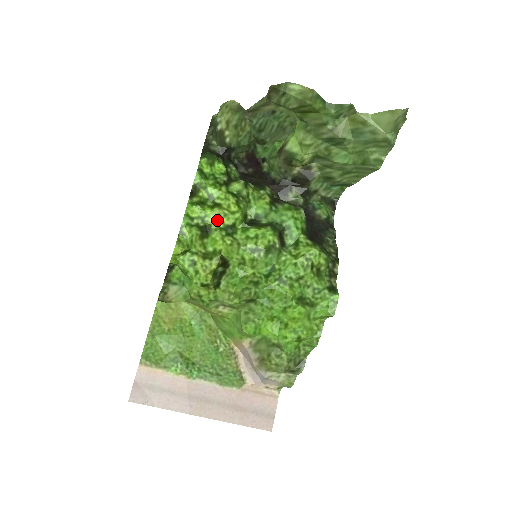
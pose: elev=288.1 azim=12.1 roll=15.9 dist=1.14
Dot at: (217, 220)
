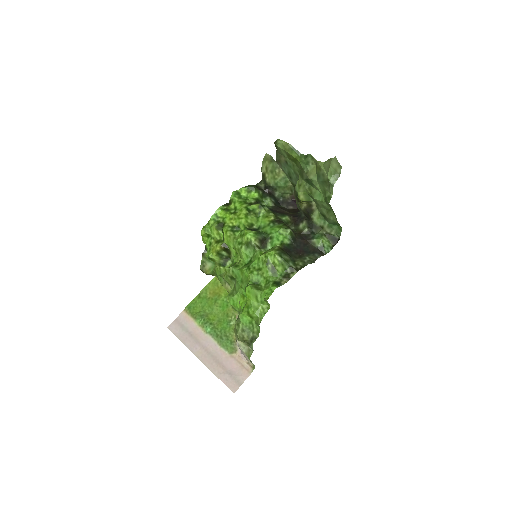
Dot at: (230, 221)
